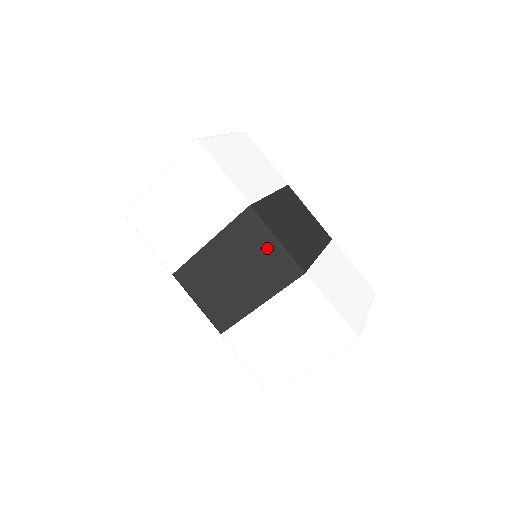
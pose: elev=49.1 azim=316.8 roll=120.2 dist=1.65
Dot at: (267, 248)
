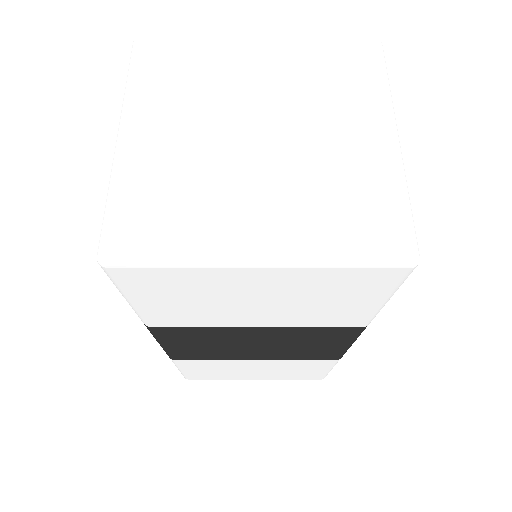
Dot at: (333, 346)
